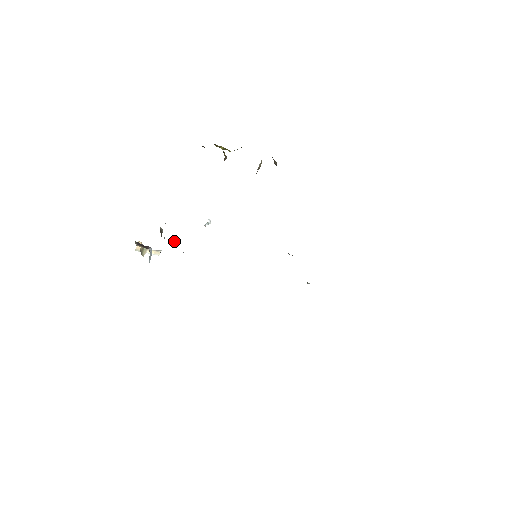
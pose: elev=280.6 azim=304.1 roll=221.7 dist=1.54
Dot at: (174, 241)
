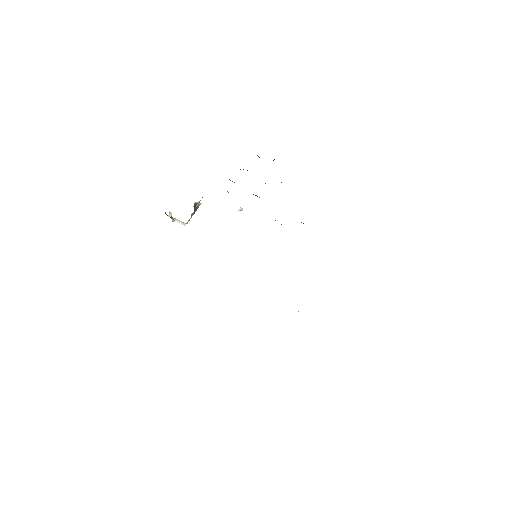
Dot at: occluded
